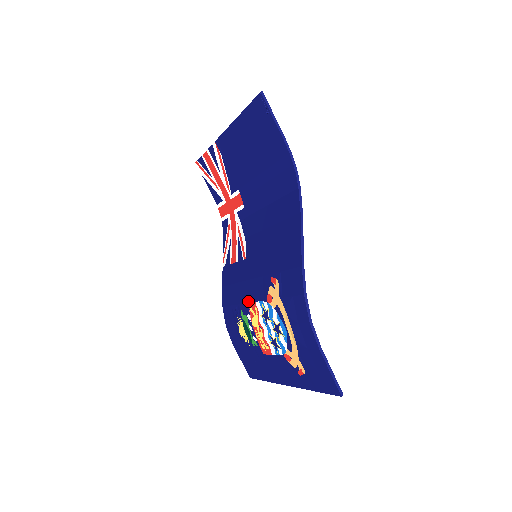
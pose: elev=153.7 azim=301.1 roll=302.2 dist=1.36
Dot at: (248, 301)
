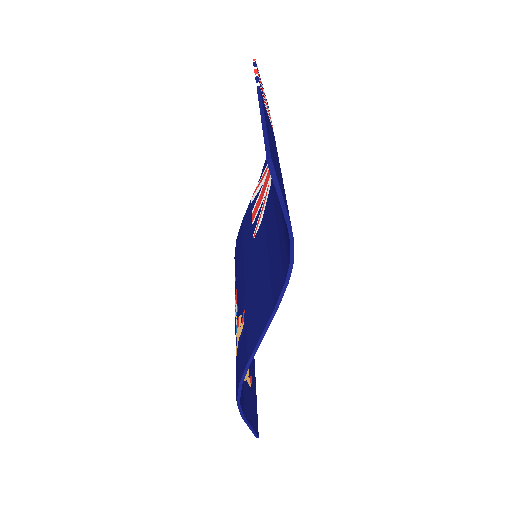
Dot at: (237, 285)
